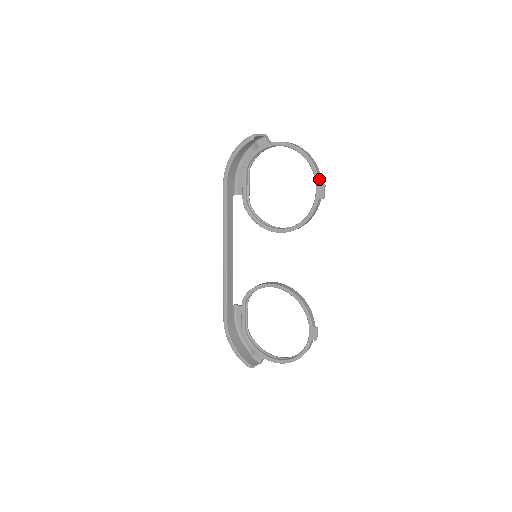
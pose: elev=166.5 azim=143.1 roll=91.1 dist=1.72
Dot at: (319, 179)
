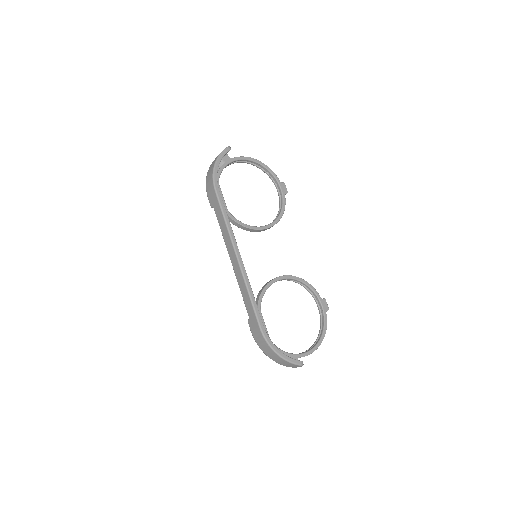
Dot at: (279, 180)
